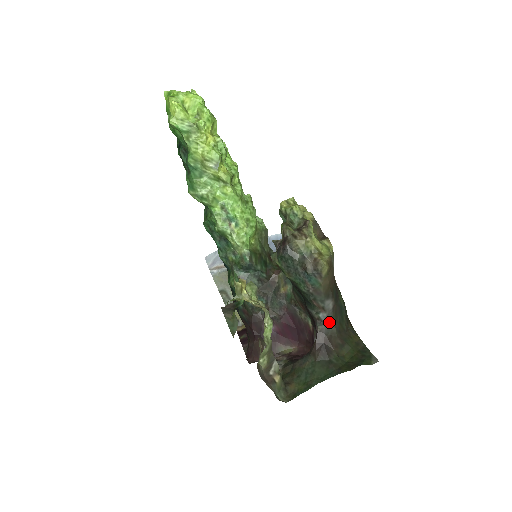
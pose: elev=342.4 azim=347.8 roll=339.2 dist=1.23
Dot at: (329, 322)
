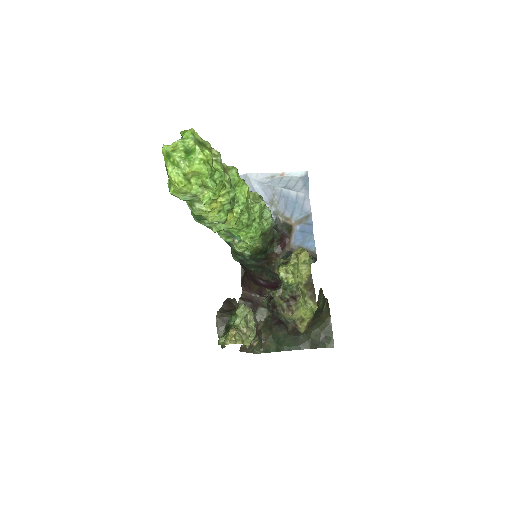
Dot at: occluded
